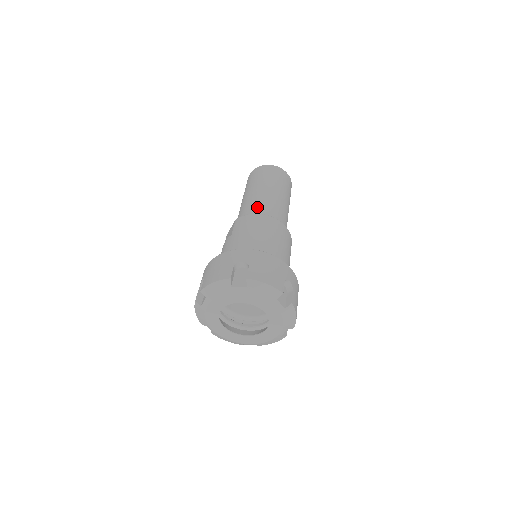
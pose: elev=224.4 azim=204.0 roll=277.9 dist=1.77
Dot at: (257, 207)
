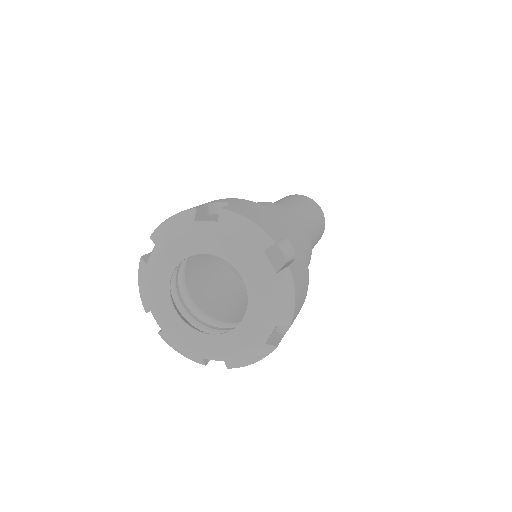
Dot at: occluded
